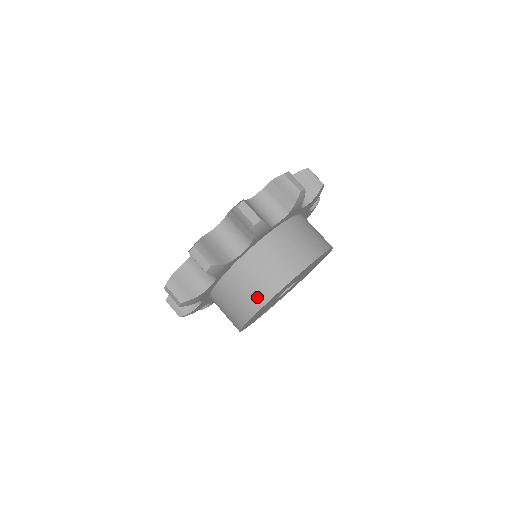
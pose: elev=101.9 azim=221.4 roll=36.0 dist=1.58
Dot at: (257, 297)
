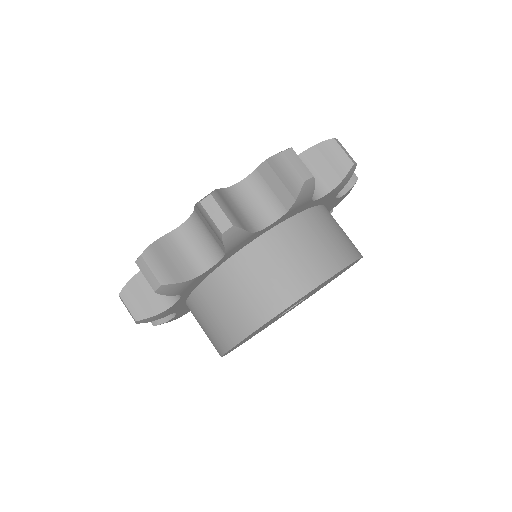
Dot at: (277, 295)
